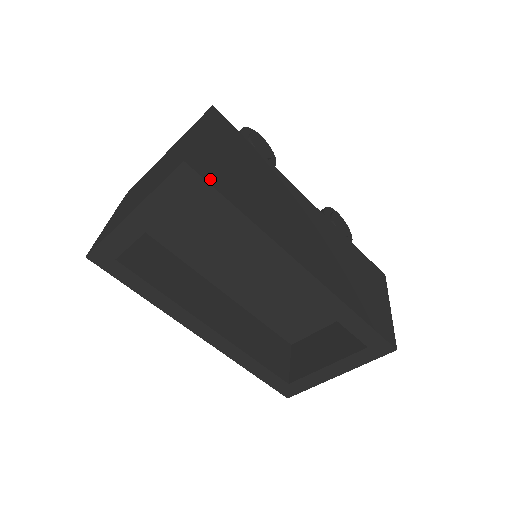
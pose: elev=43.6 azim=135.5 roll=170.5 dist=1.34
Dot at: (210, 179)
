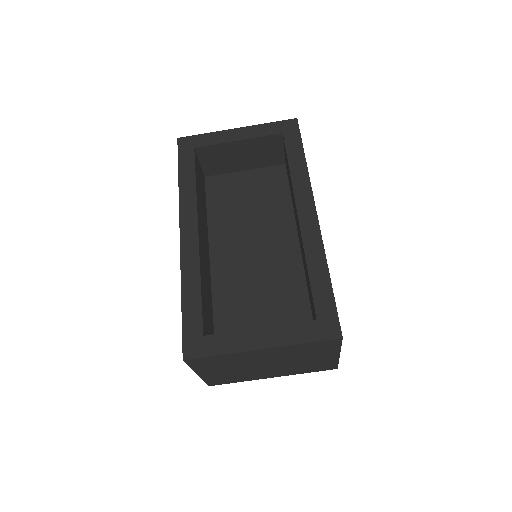
Dot at: occluded
